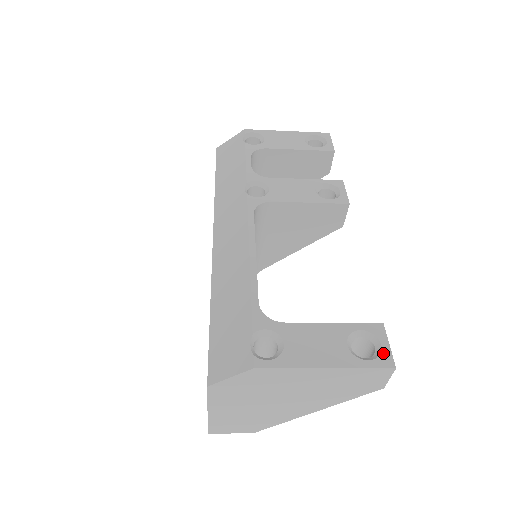
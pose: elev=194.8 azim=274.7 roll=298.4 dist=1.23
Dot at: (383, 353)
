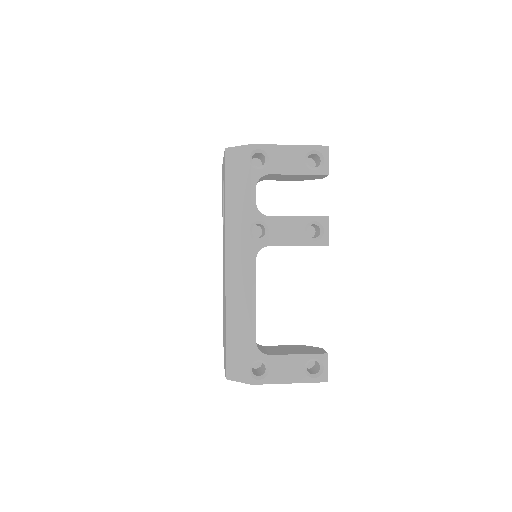
Dot at: (323, 373)
